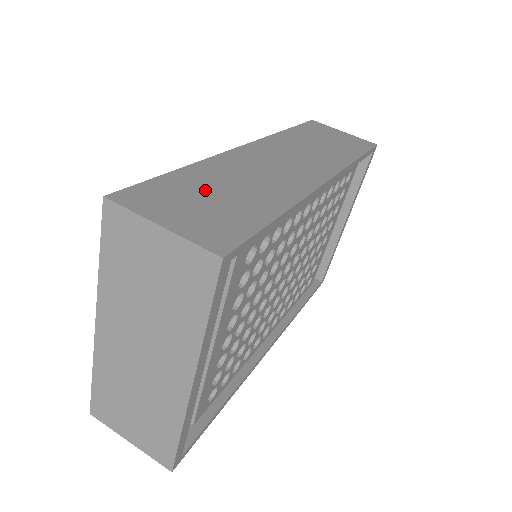
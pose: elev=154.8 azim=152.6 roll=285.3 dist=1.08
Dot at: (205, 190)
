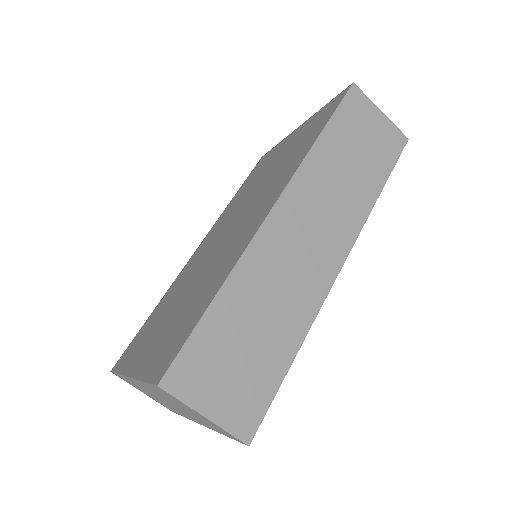
Dot at: (237, 337)
